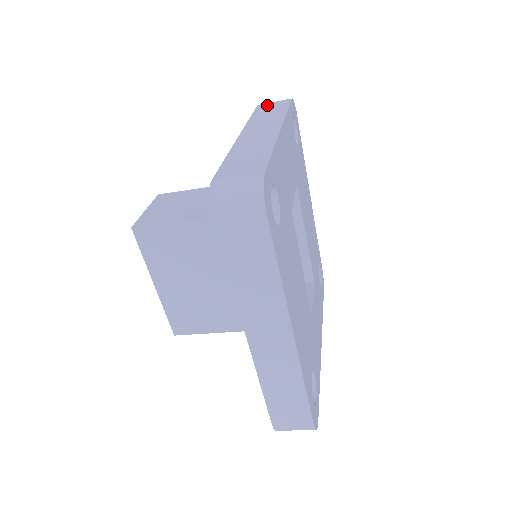
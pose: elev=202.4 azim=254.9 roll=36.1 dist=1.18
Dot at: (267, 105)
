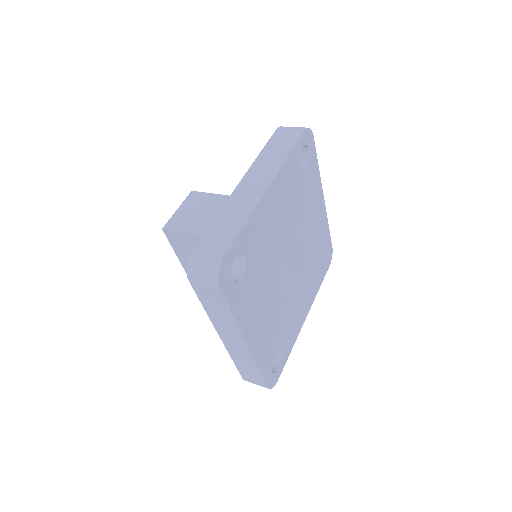
Dot at: (282, 134)
